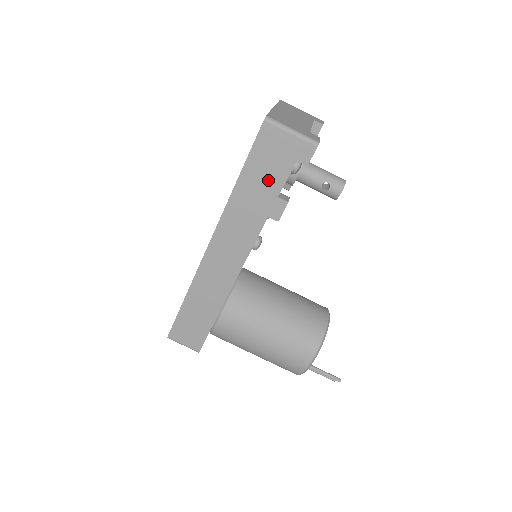
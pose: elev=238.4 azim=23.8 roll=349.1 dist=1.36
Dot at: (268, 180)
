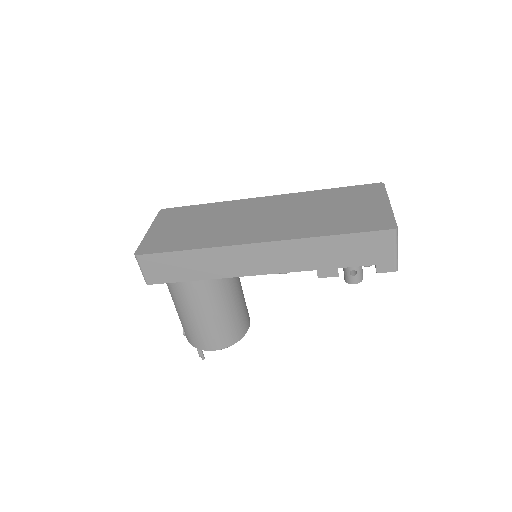
Dot at: (347, 255)
